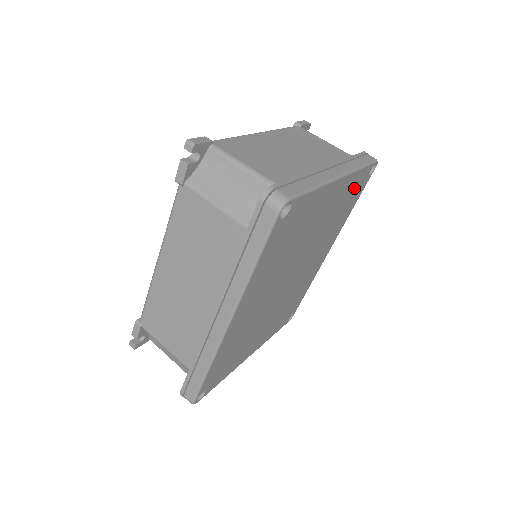
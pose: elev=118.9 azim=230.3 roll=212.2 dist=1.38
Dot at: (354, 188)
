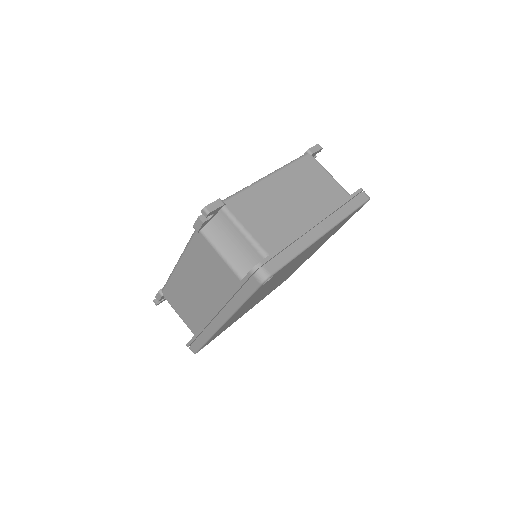
Dot at: (343, 222)
